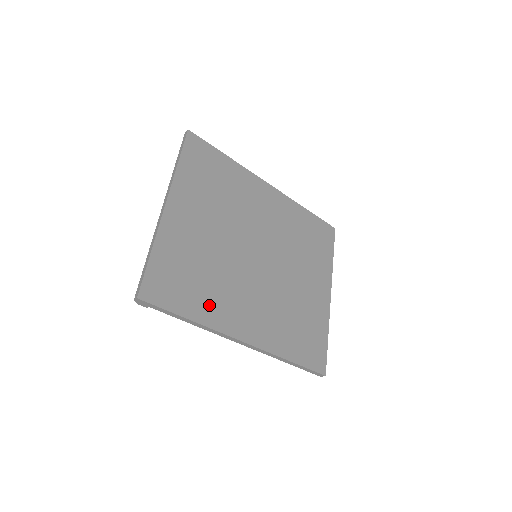
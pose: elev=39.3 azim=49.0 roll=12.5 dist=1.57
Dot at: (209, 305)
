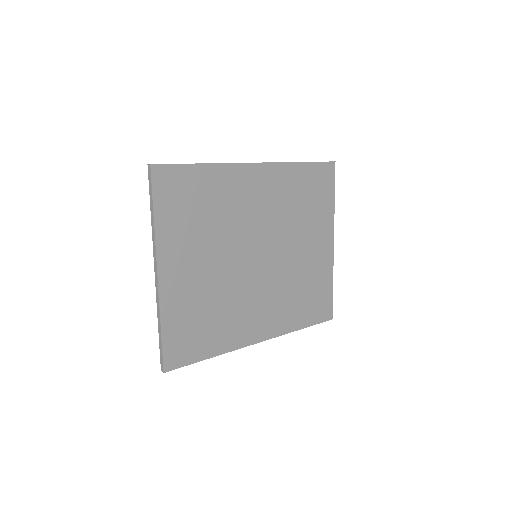
Dot at: (224, 335)
